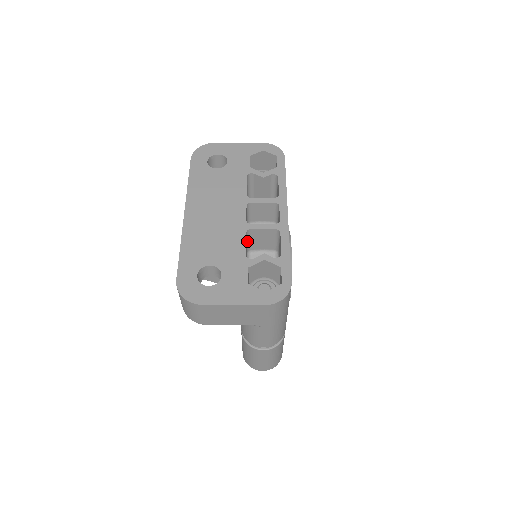
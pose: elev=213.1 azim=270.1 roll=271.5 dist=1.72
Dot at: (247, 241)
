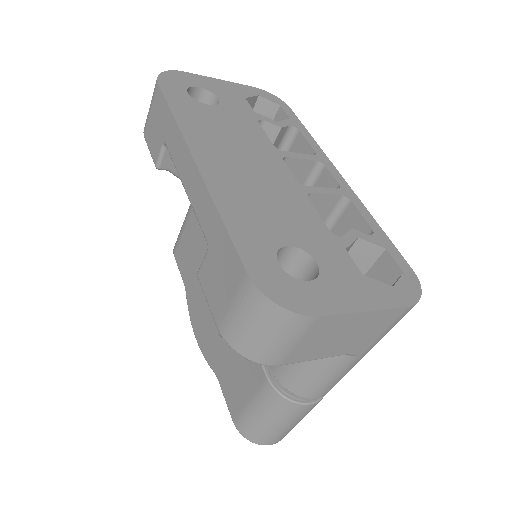
Dot at: occluded
